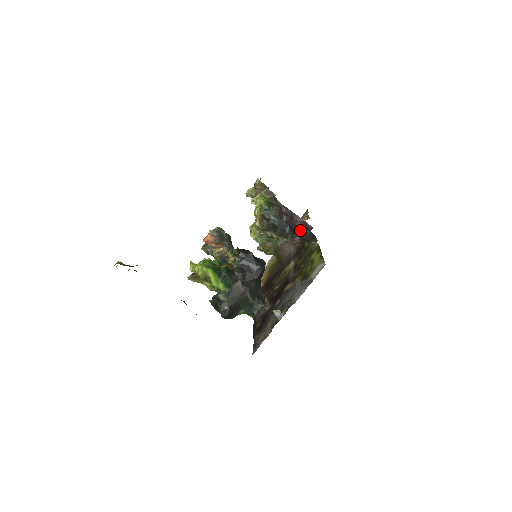
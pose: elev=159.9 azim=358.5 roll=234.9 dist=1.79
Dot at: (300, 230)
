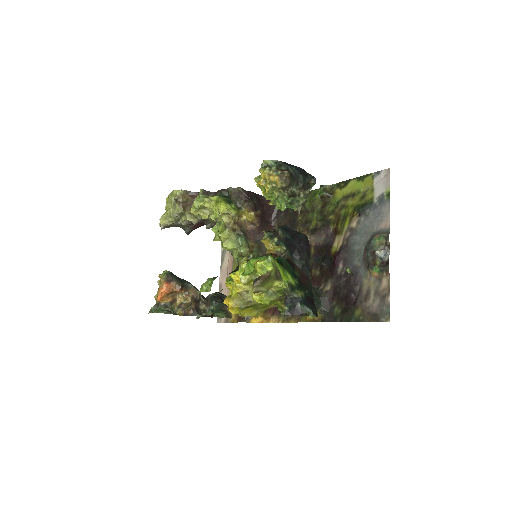
Dot at: occluded
